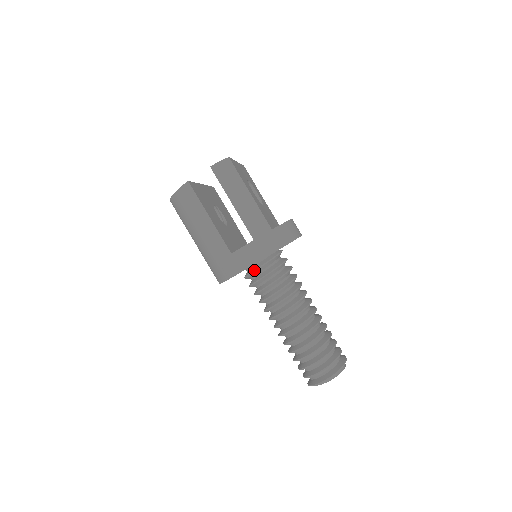
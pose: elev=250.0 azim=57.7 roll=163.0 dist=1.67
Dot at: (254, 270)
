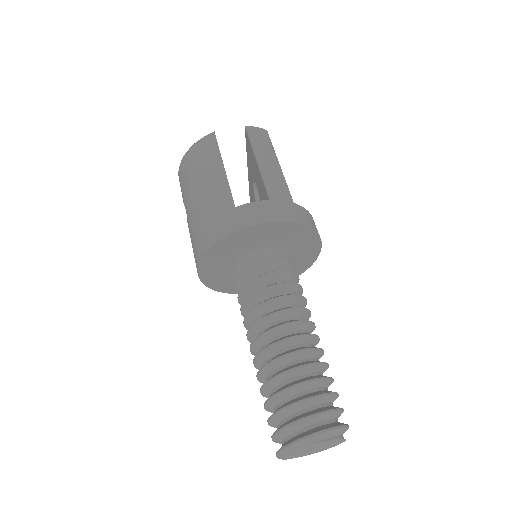
Dot at: (252, 253)
